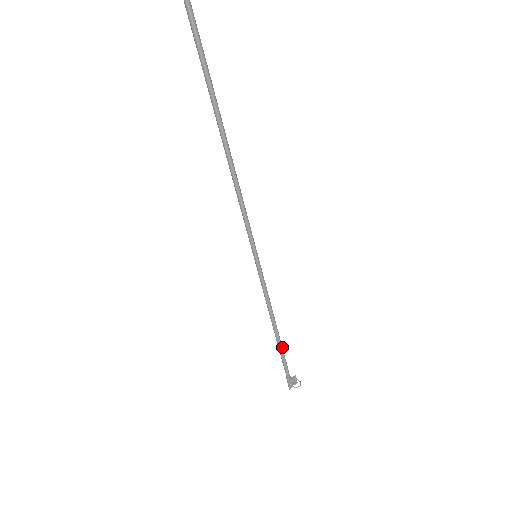
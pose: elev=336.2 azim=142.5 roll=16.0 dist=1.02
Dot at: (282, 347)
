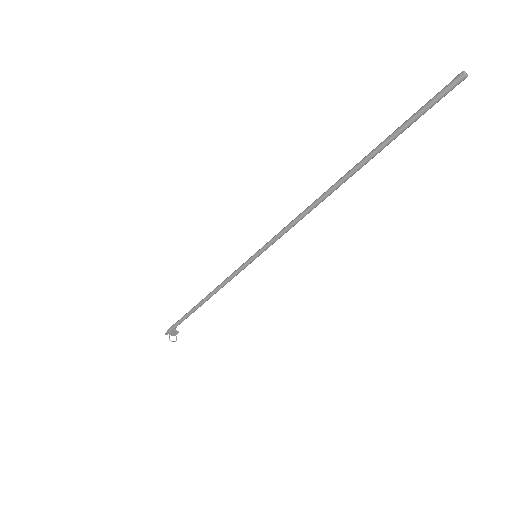
Dot at: occluded
